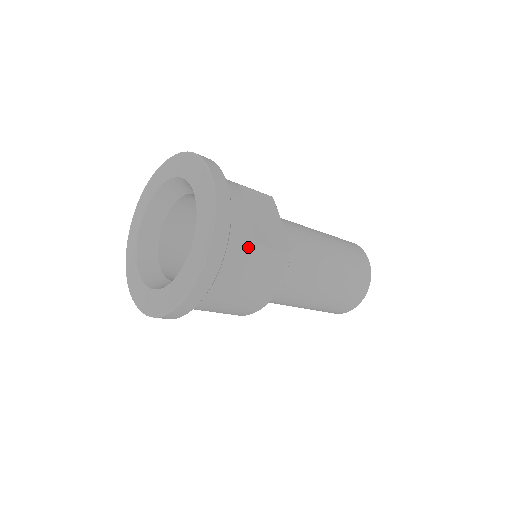
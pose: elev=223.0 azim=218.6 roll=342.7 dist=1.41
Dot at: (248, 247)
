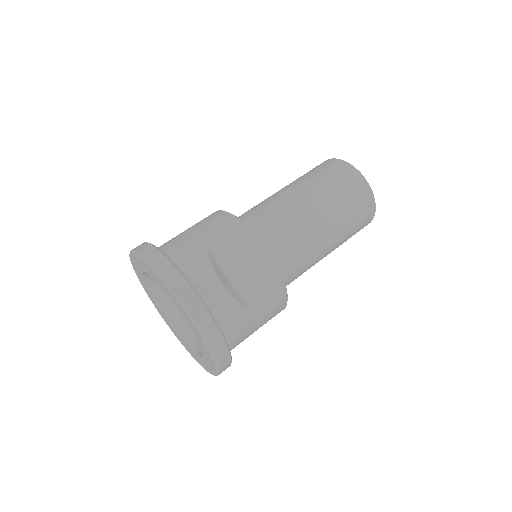
Dot at: (244, 317)
